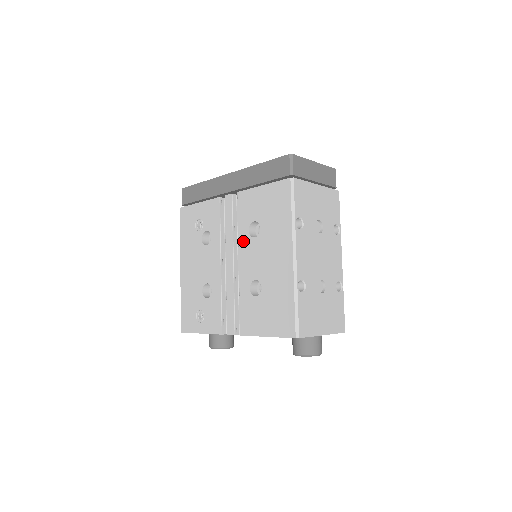
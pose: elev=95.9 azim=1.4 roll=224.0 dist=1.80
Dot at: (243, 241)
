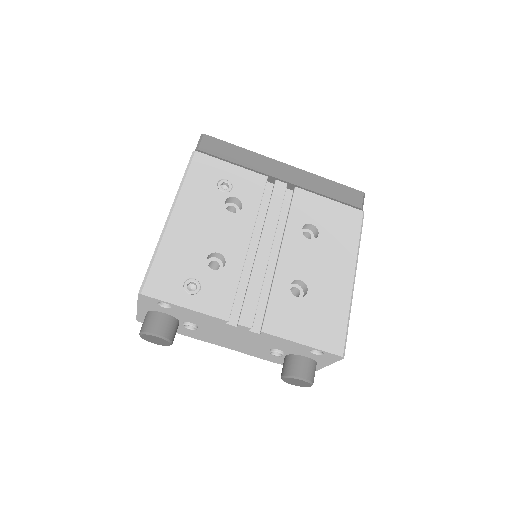
Dot at: (292, 235)
